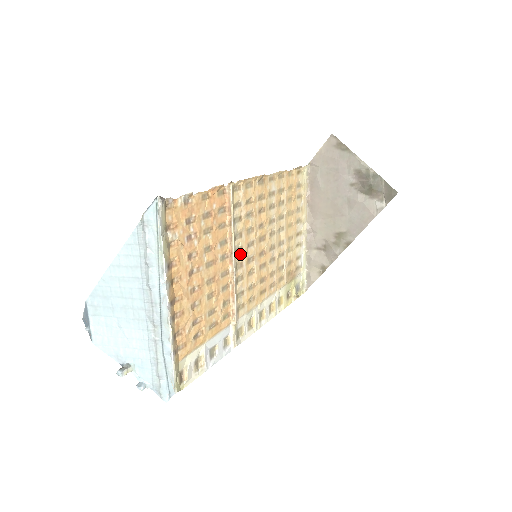
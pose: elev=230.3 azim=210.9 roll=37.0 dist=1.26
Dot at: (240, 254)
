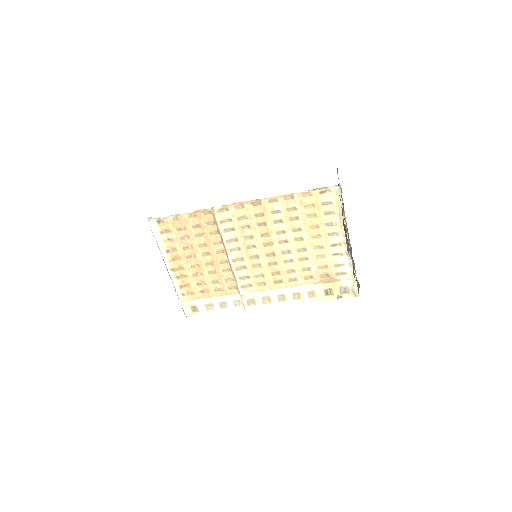
Dot at: (239, 252)
